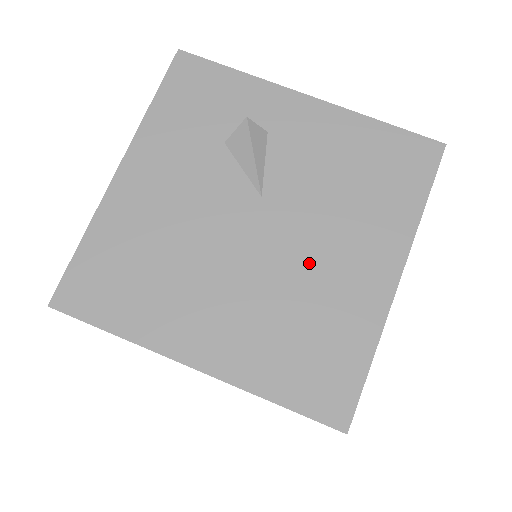
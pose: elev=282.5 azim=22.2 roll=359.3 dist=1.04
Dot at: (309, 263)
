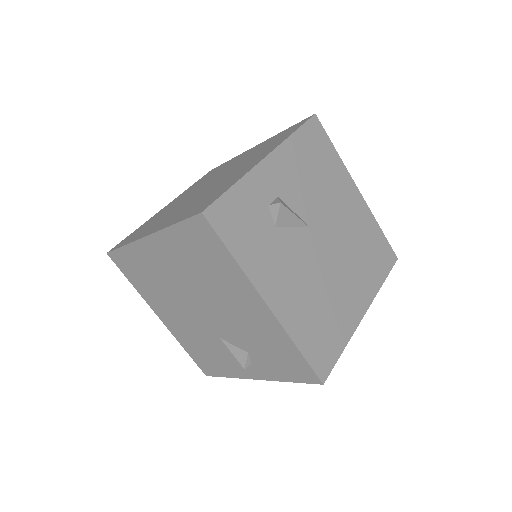
Dot at: (343, 226)
